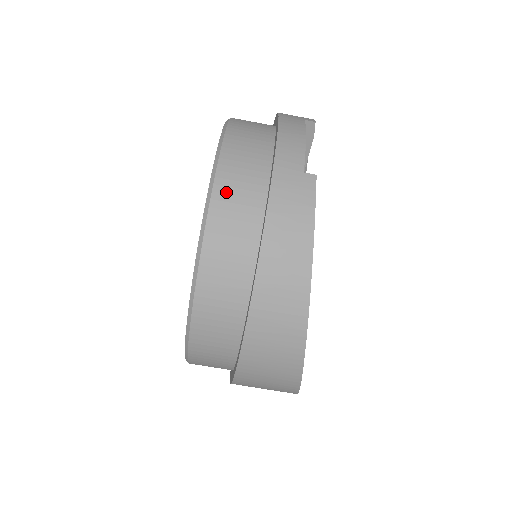
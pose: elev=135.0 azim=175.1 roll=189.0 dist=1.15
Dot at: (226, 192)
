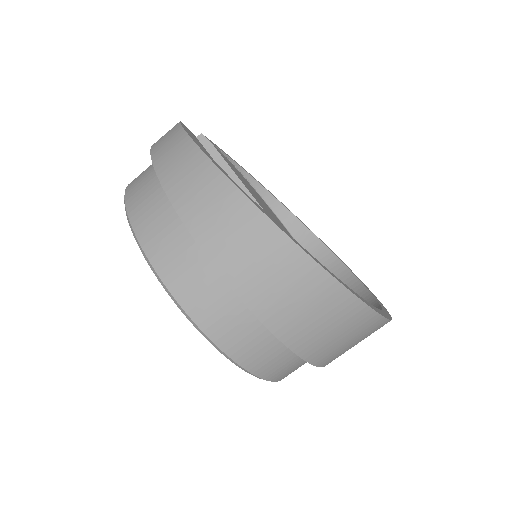
Dot at: (134, 184)
